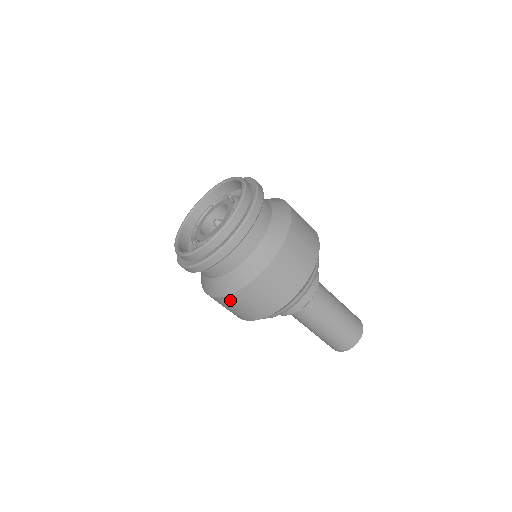
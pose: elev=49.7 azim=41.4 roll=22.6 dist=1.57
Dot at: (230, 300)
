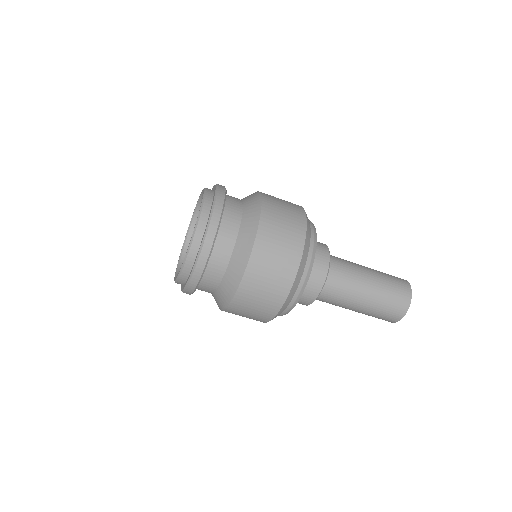
Dot at: (257, 261)
